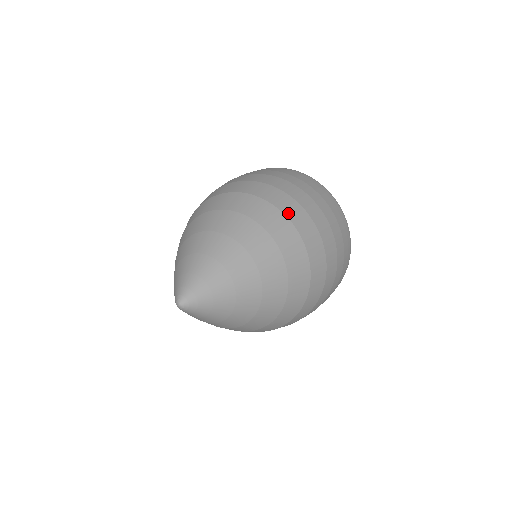
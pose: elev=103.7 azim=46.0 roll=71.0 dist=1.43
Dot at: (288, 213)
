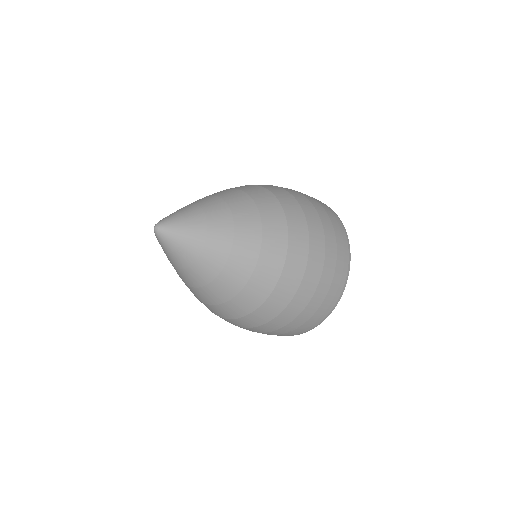
Dot at: (289, 215)
